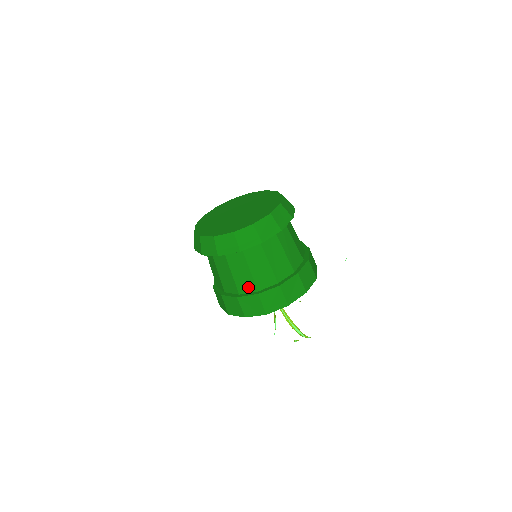
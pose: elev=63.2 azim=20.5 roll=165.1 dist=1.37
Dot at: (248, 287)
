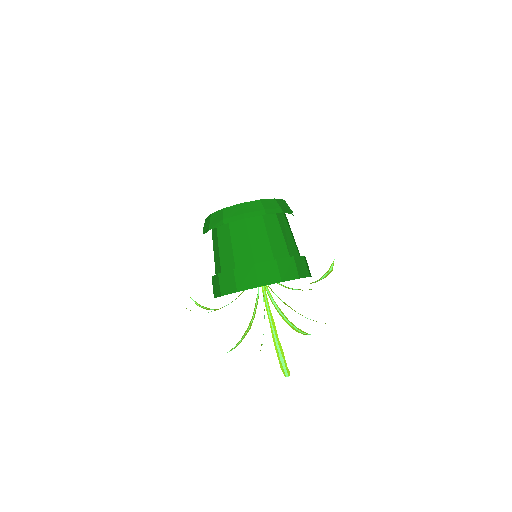
Dot at: (265, 256)
